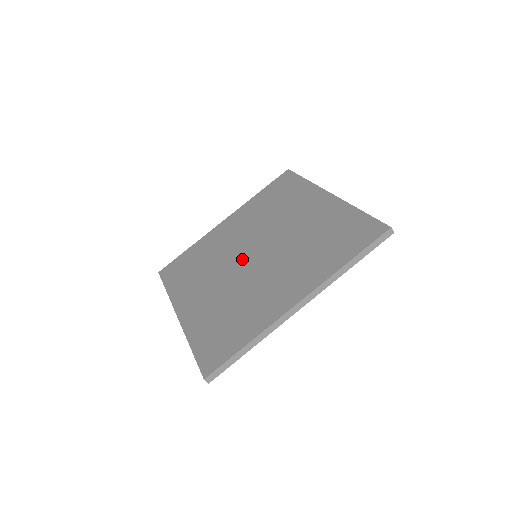
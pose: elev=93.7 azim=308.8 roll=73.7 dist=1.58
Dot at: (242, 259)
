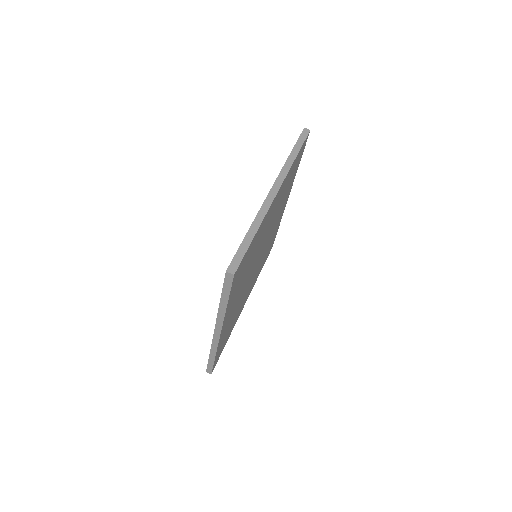
Dot at: occluded
